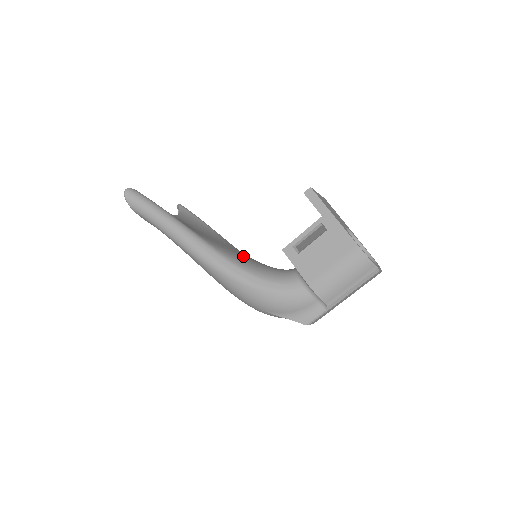
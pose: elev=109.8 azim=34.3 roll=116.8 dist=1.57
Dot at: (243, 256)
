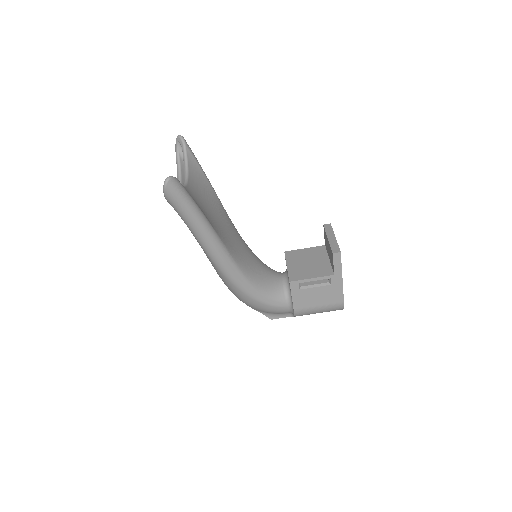
Dot at: (247, 256)
